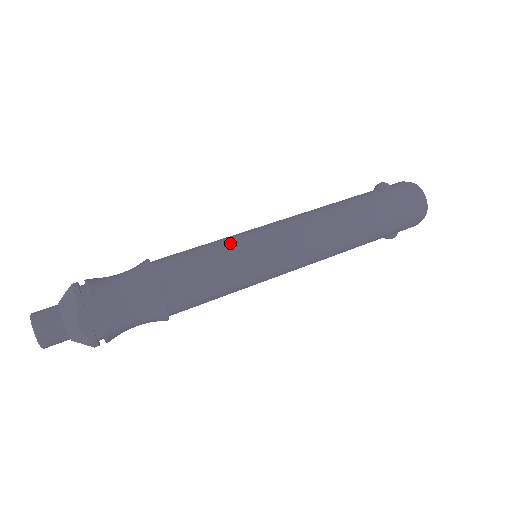
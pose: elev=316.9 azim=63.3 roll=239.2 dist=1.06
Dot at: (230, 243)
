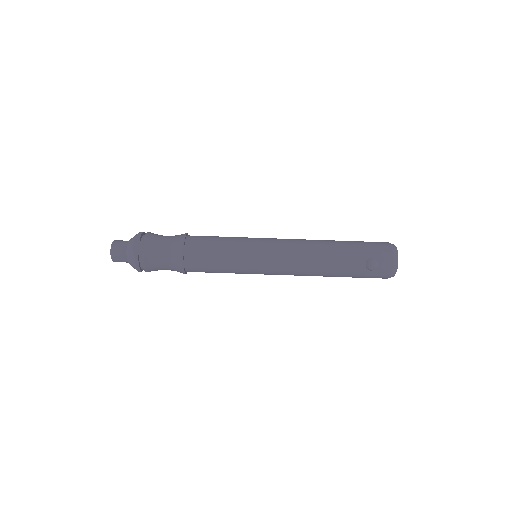
Dot at: (237, 268)
